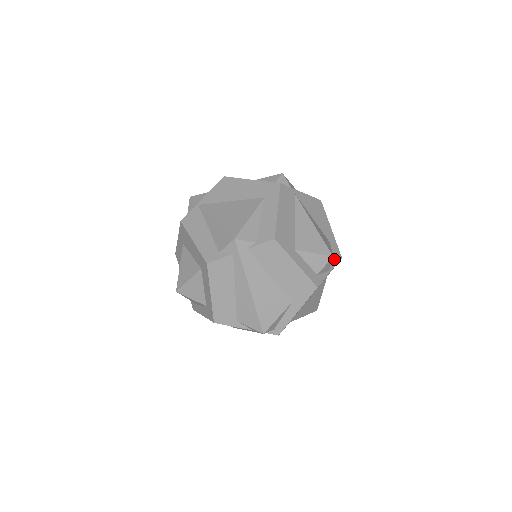
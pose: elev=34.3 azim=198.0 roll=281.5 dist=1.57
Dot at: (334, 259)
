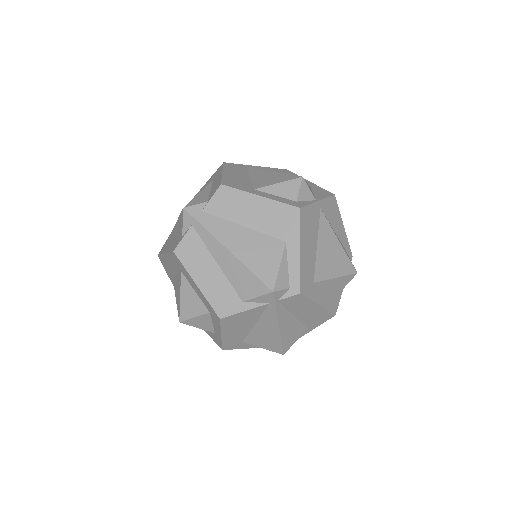
Dot at: (322, 195)
